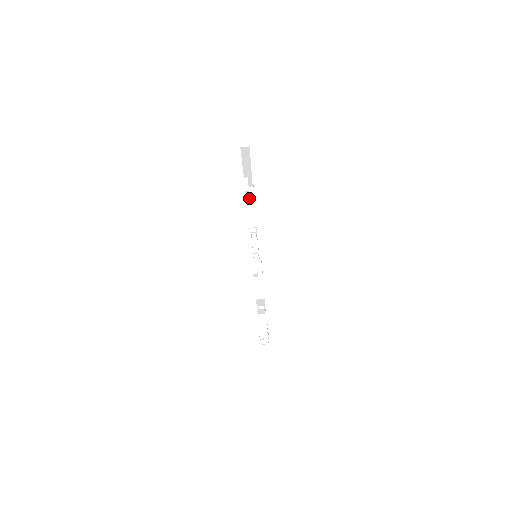
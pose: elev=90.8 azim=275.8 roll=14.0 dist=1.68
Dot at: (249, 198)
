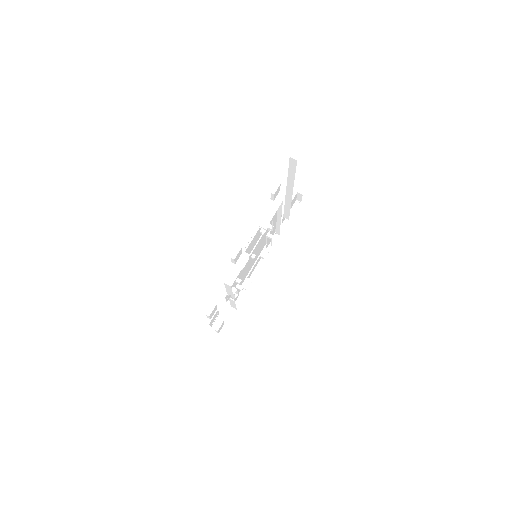
Dot at: (275, 203)
